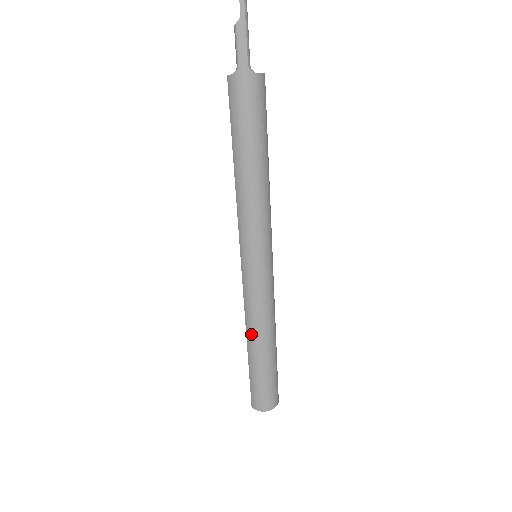
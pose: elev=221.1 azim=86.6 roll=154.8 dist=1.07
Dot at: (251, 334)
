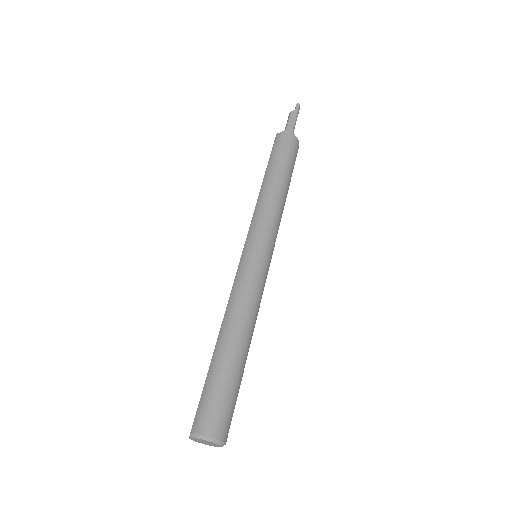
Dot at: (229, 320)
